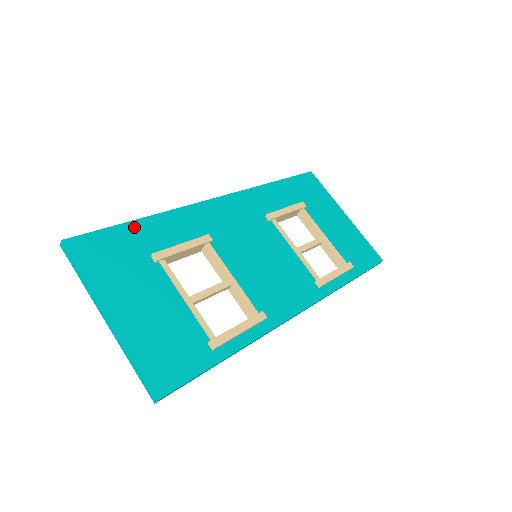
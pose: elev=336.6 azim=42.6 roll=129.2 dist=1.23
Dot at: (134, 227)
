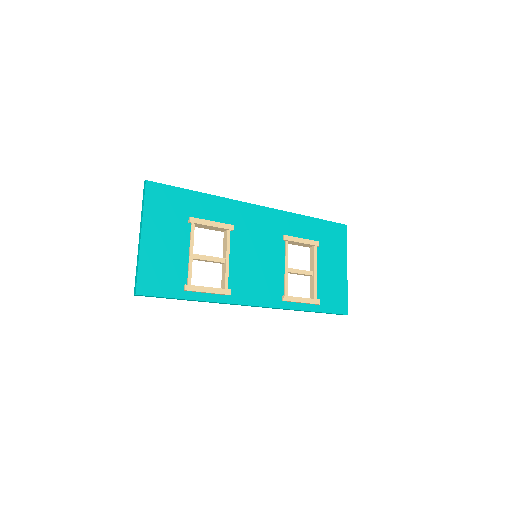
Dot at: (192, 195)
